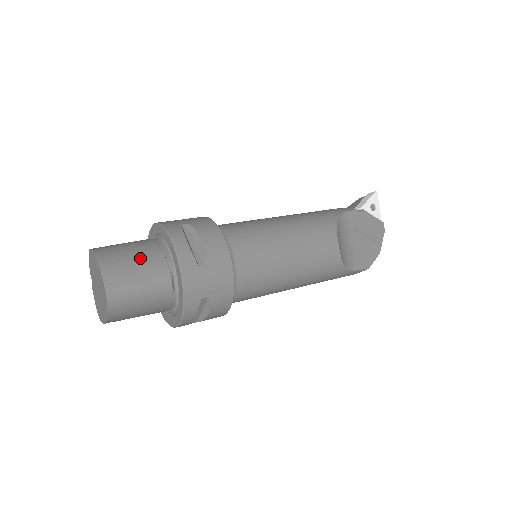
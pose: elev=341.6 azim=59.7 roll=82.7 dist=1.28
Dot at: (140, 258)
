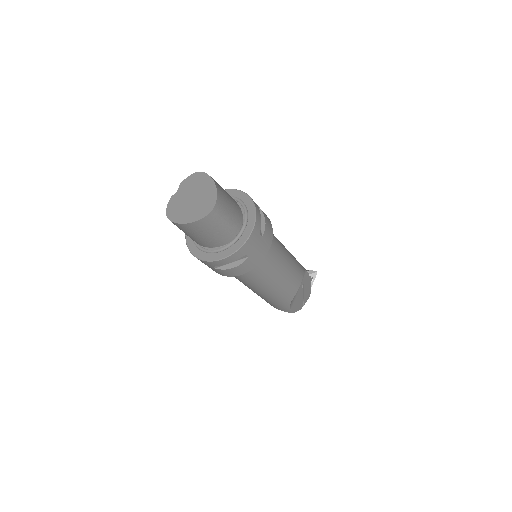
Dot at: (232, 203)
